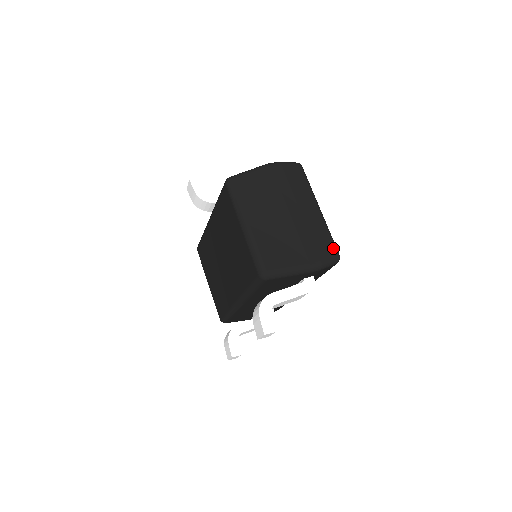
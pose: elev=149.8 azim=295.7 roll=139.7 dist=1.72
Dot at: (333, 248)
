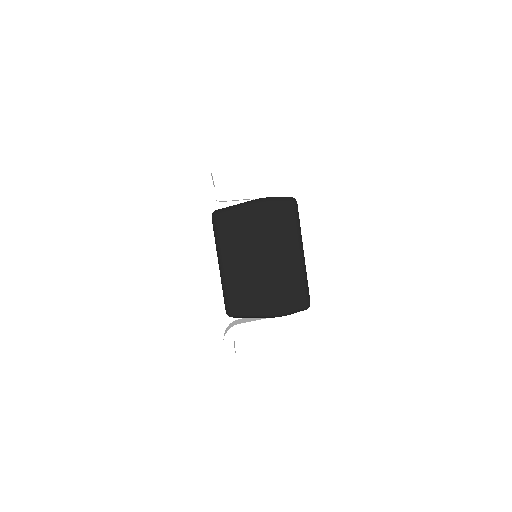
Dot at: (303, 297)
